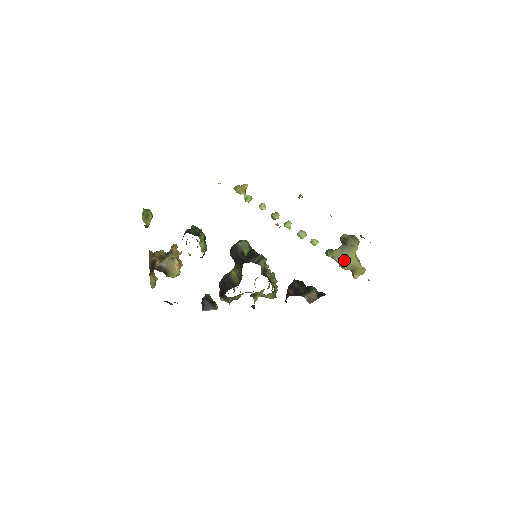
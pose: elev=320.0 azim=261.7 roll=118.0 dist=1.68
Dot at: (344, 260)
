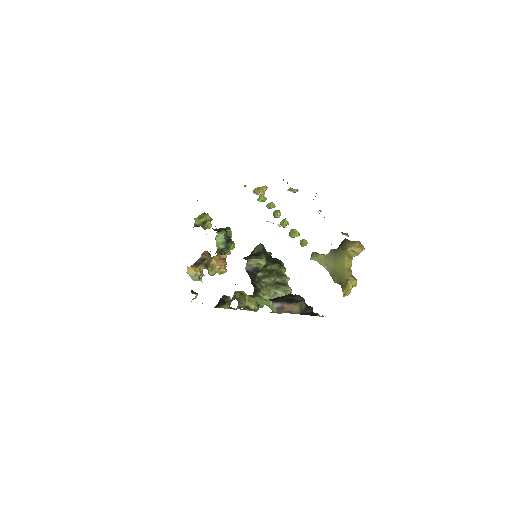
Dot at: (332, 268)
